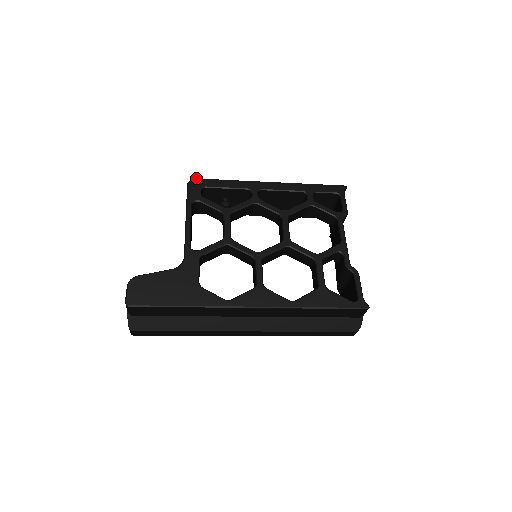
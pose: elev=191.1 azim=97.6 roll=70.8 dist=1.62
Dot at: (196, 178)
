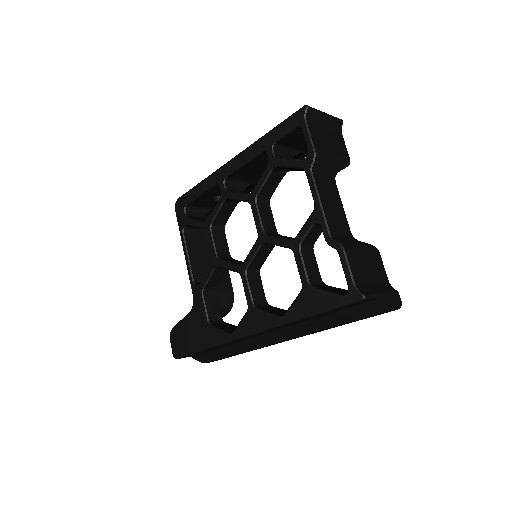
Dot at: (178, 198)
